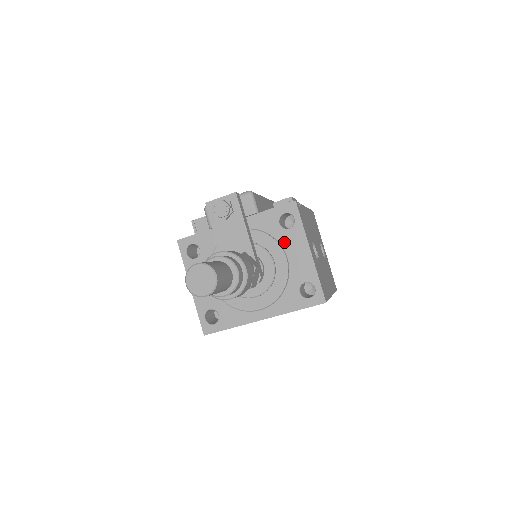
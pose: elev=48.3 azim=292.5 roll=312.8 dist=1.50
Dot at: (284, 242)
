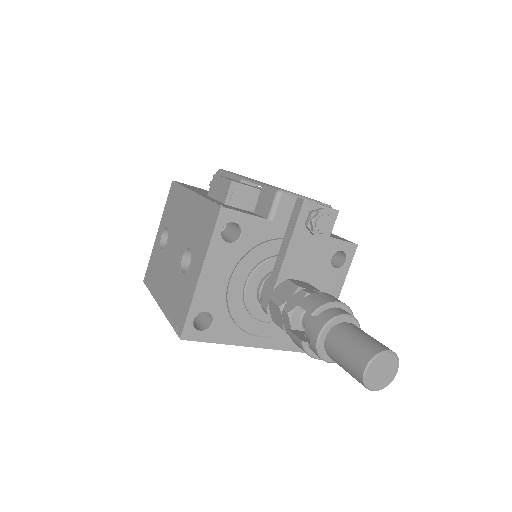
Dot at: (324, 279)
